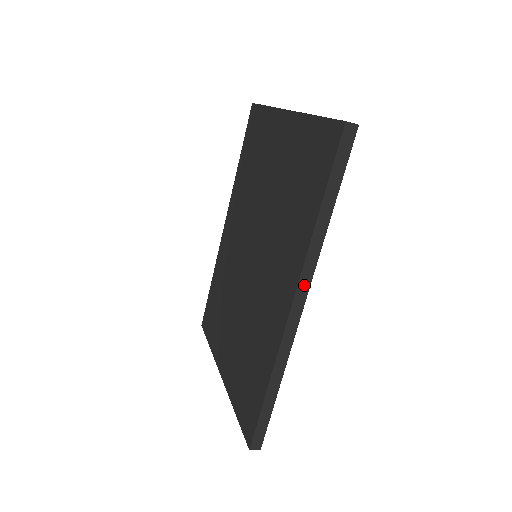
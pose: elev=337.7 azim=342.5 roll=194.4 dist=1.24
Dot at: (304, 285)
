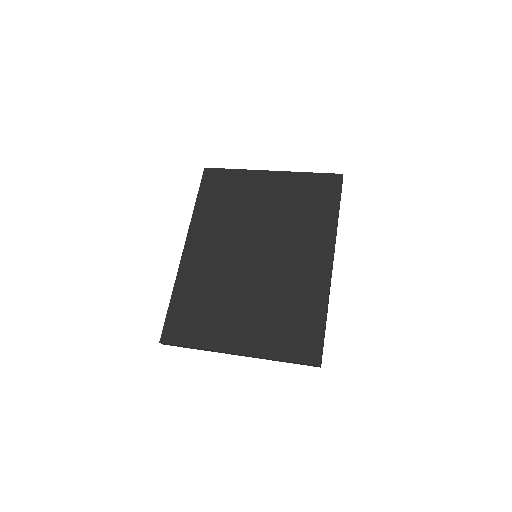
Dot at: (334, 251)
